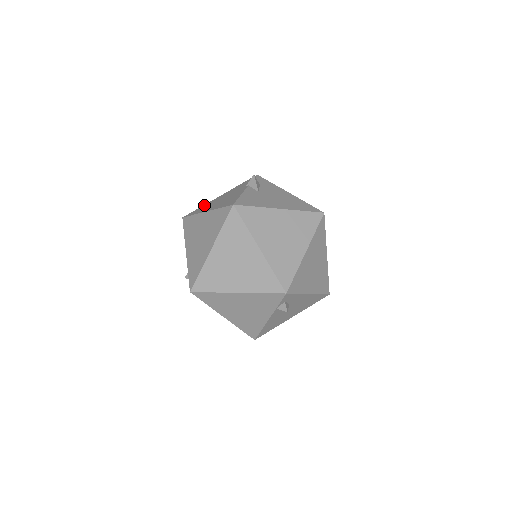
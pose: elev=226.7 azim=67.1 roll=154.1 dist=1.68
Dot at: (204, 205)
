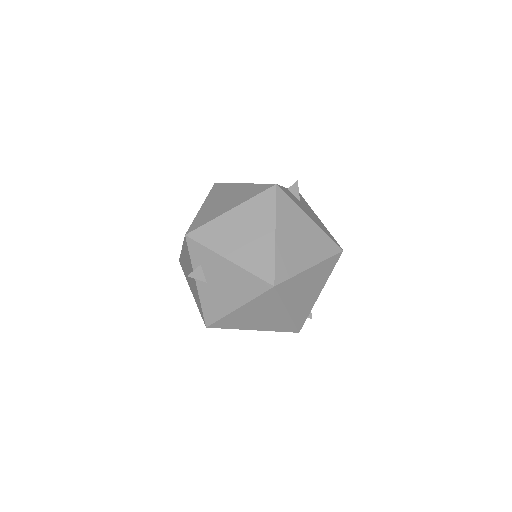
Dot at: (181, 258)
